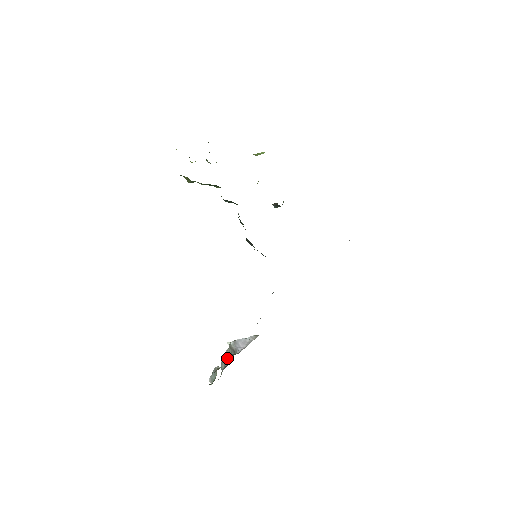
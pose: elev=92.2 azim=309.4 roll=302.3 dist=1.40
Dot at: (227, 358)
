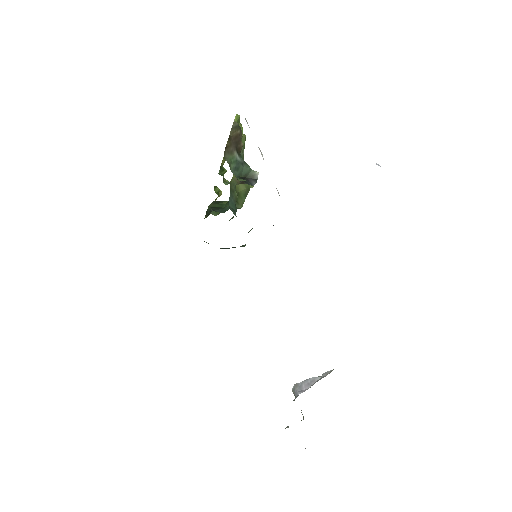
Dot at: (301, 412)
